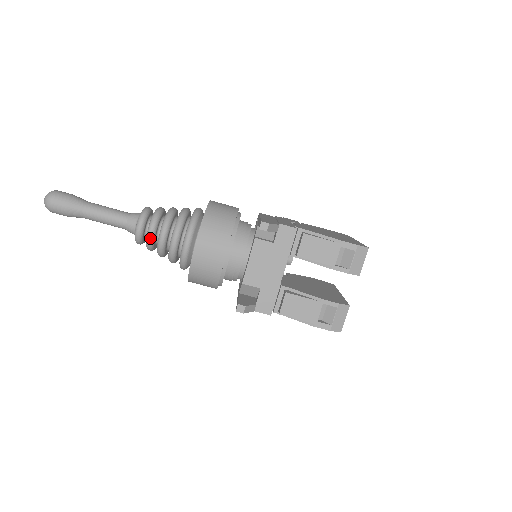
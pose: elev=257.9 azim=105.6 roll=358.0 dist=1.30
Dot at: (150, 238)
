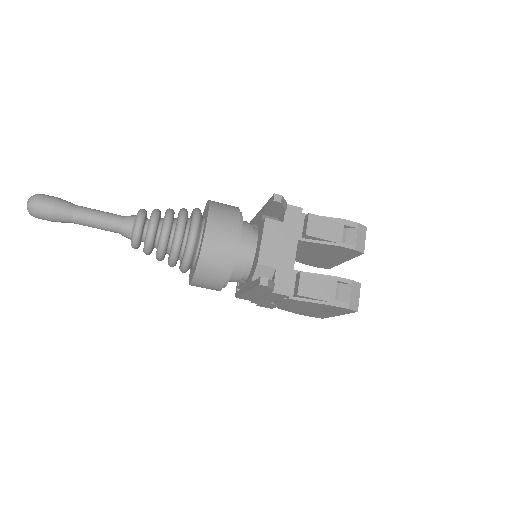
Dot at: (152, 232)
